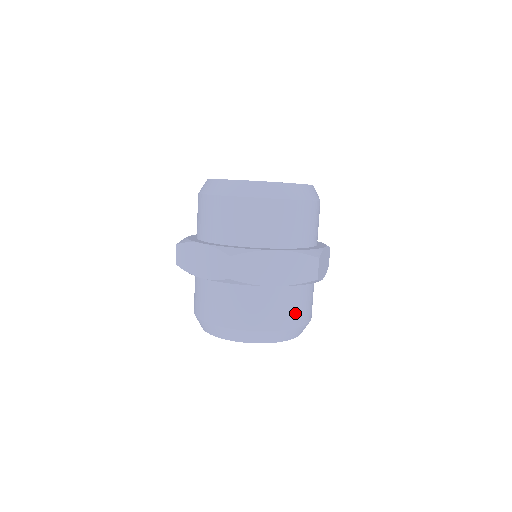
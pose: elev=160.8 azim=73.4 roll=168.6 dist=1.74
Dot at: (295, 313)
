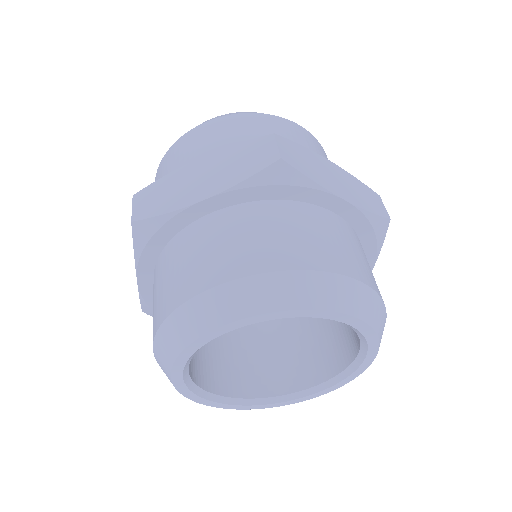
Dot at: occluded
